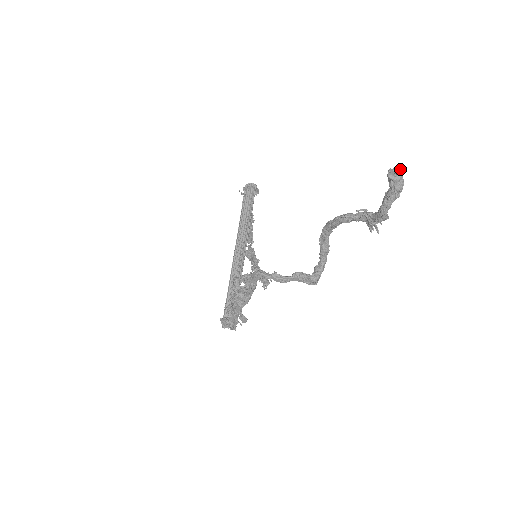
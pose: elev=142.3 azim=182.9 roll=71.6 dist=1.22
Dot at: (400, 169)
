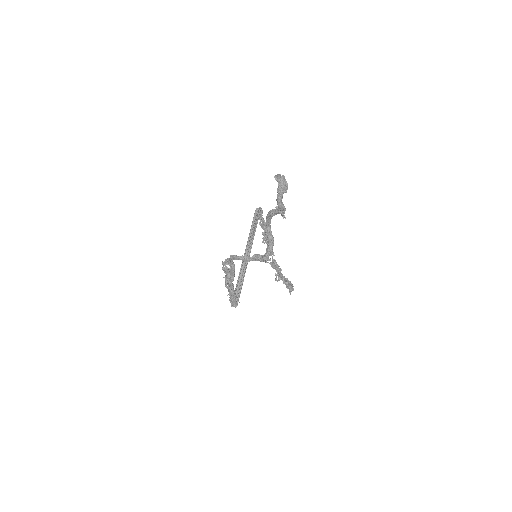
Dot at: occluded
